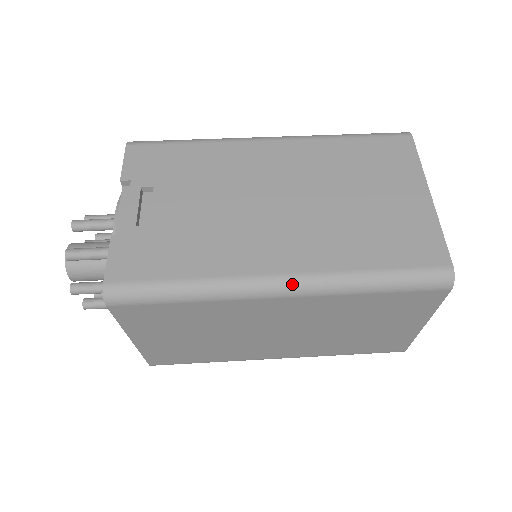
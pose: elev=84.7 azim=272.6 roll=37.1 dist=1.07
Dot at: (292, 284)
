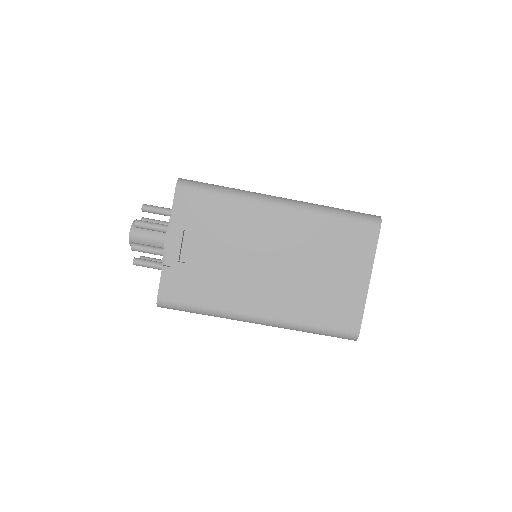
Dot at: (265, 322)
